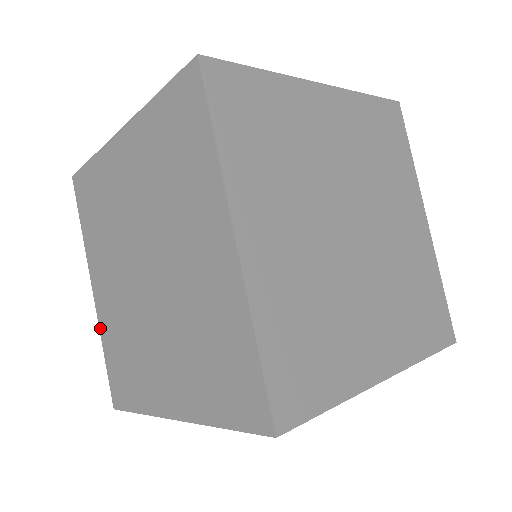
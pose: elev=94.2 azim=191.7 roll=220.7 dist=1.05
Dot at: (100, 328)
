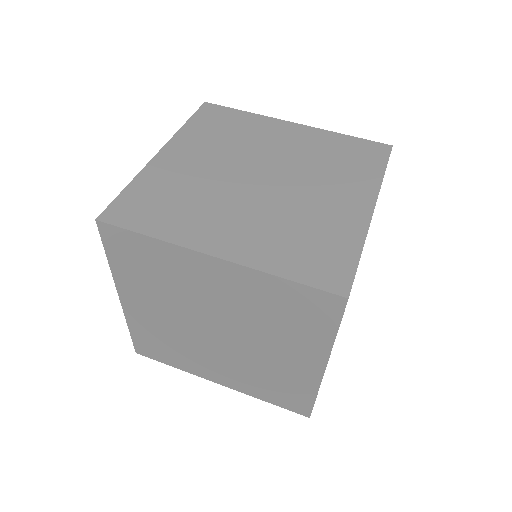
Dot at: (256, 267)
